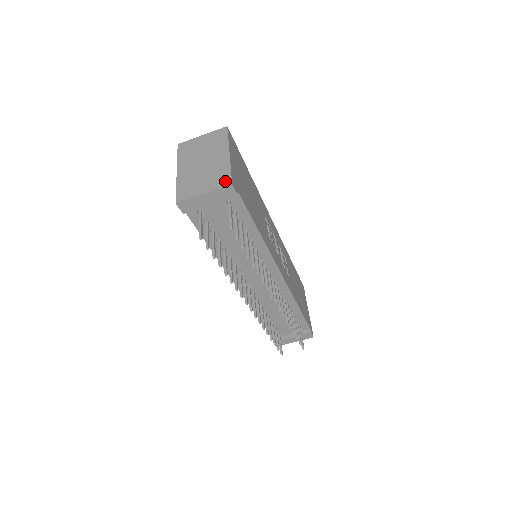
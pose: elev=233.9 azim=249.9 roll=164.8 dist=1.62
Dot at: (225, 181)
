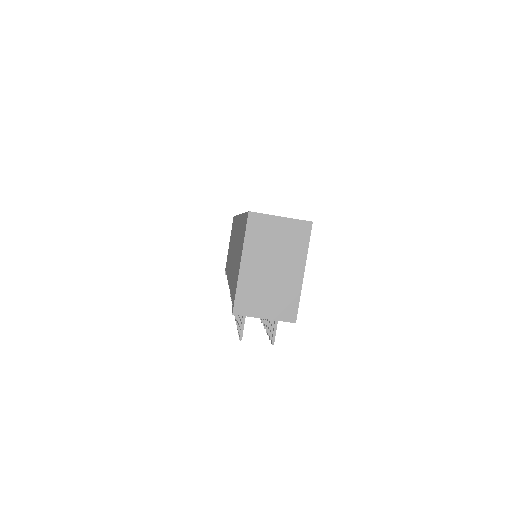
Dot at: (290, 314)
